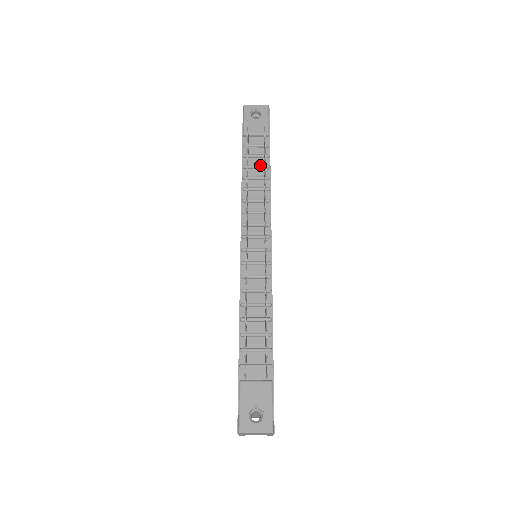
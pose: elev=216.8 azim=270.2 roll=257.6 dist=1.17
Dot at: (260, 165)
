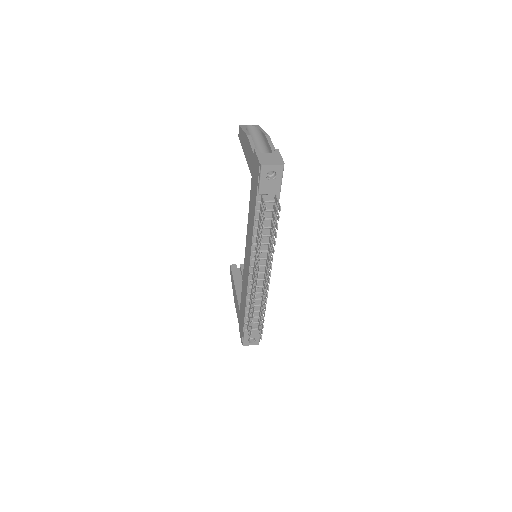
Dot at: (269, 219)
